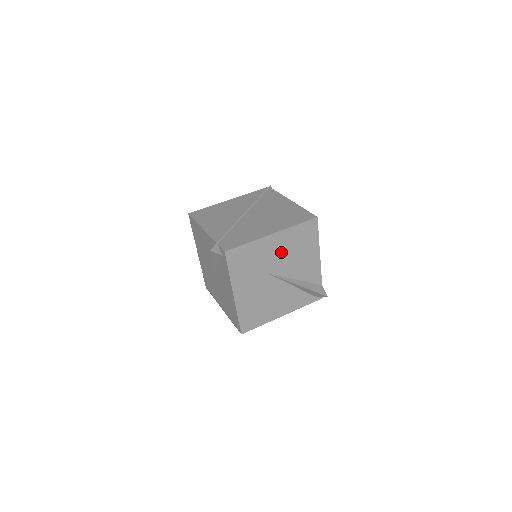
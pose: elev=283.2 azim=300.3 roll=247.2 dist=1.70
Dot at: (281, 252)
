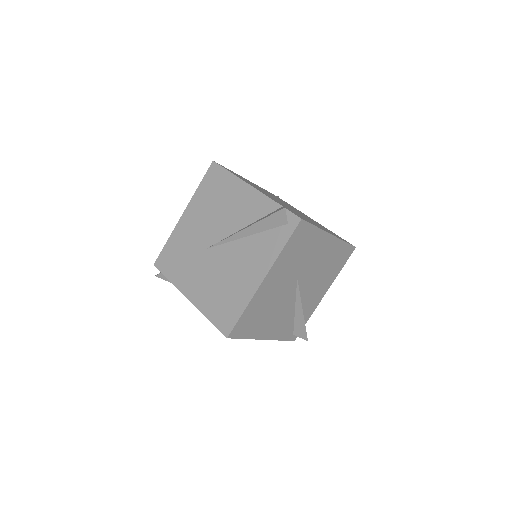
Dot at: (319, 261)
